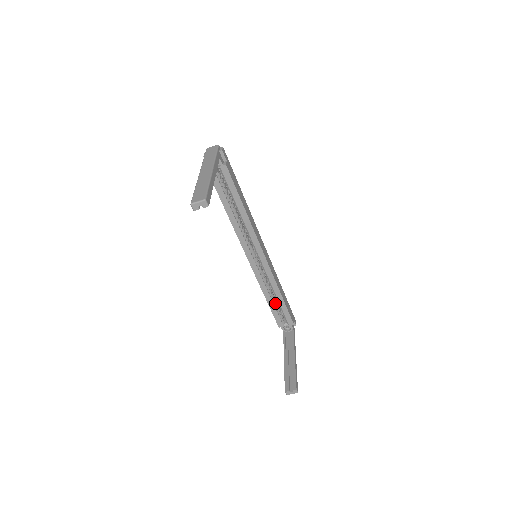
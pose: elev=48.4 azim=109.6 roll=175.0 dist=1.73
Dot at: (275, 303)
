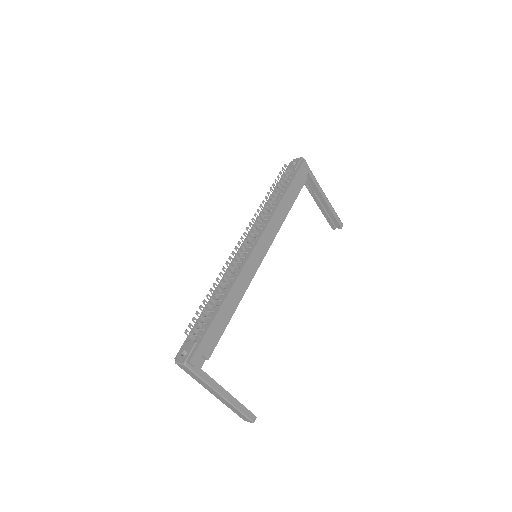
Dot at: occluded
